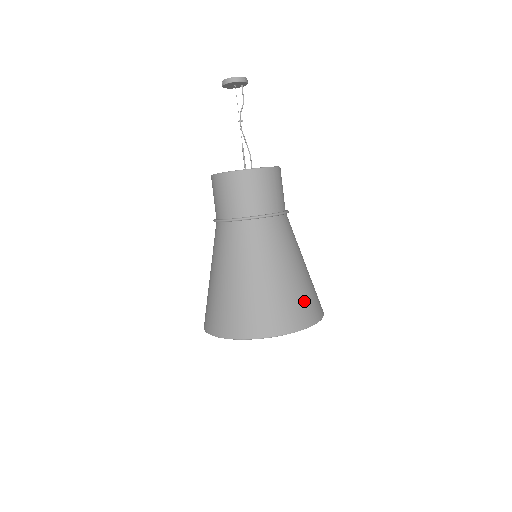
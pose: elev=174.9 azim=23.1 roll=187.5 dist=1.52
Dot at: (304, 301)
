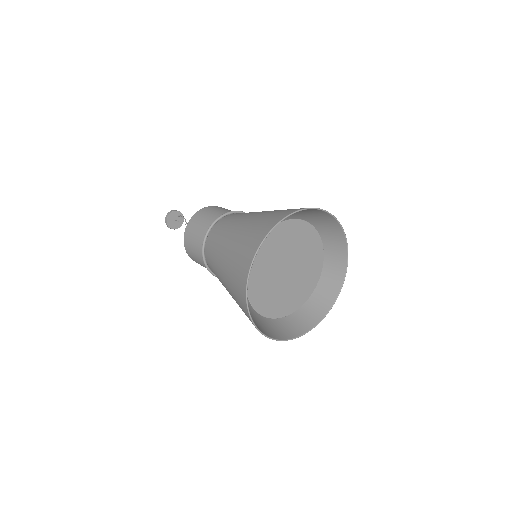
Dot at: (267, 219)
